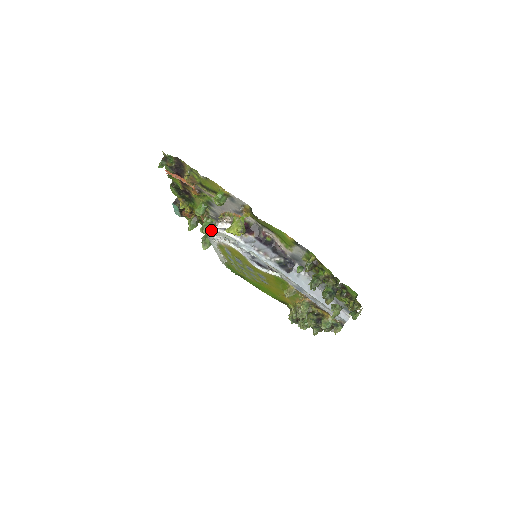
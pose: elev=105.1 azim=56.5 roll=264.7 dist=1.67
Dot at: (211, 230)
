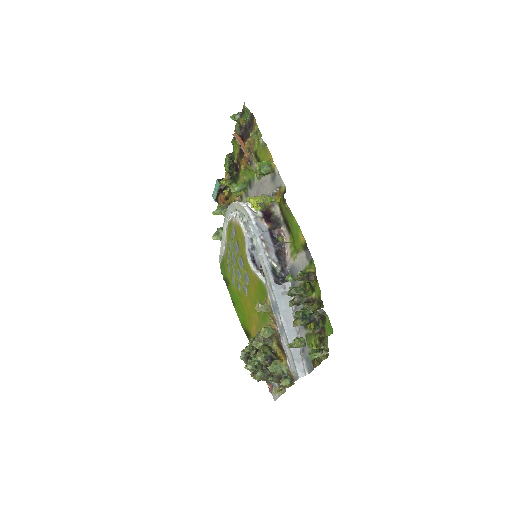
Dot at: (233, 202)
